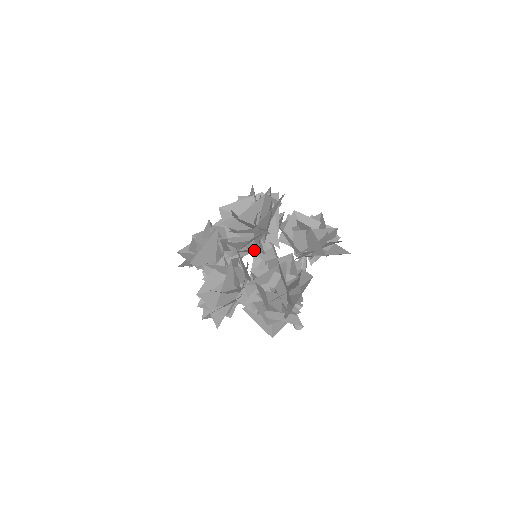
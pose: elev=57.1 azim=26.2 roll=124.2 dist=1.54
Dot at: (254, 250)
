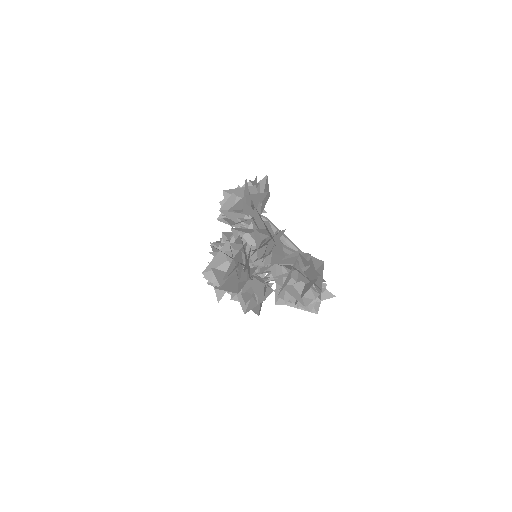
Dot at: occluded
